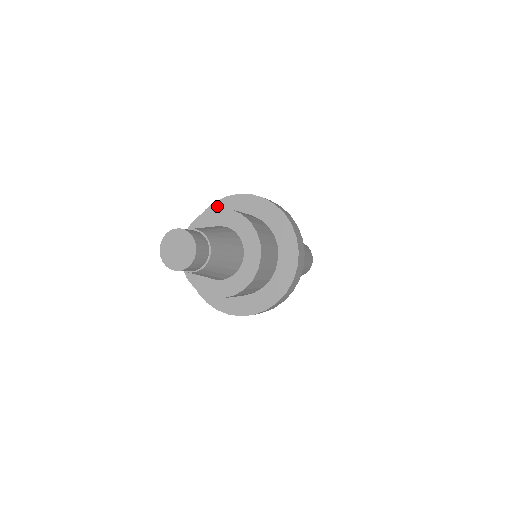
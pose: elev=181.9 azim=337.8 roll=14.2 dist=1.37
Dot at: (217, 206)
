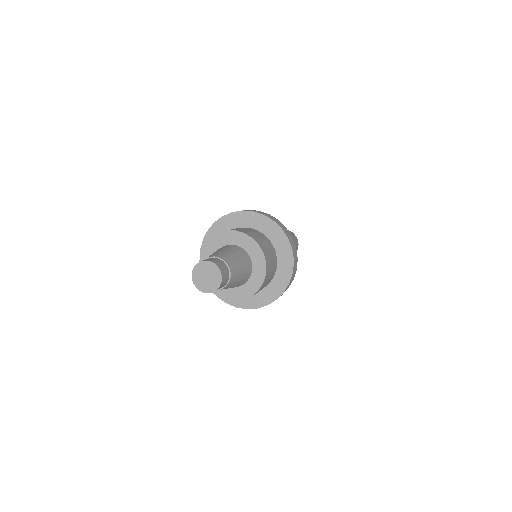
Dot at: (211, 233)
